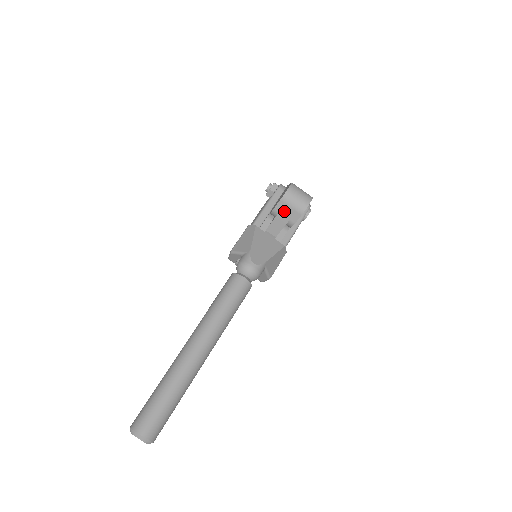
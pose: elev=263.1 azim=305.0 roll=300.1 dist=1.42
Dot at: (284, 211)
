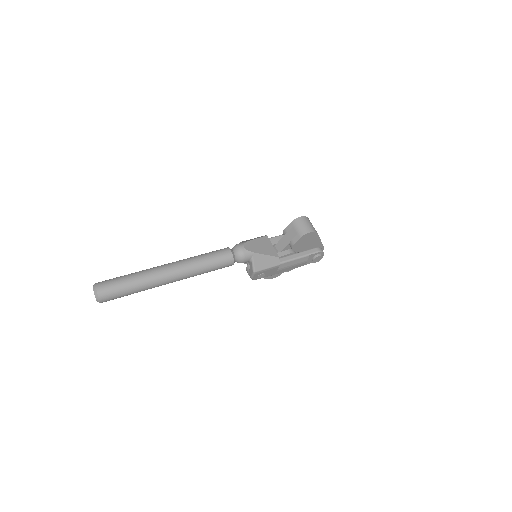
Dot at: (291, 232)
